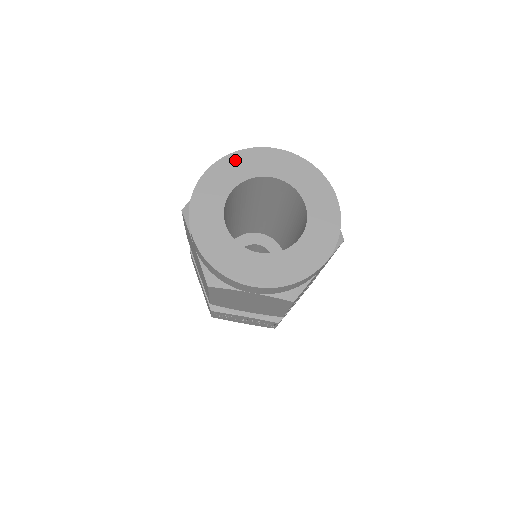
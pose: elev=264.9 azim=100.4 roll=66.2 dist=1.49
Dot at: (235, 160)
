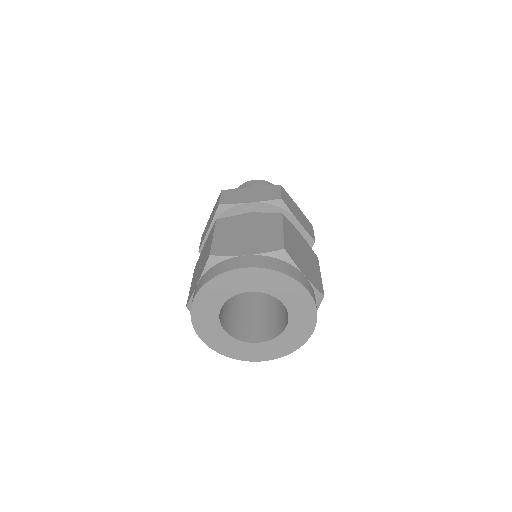
Dot at: (213, 287)
